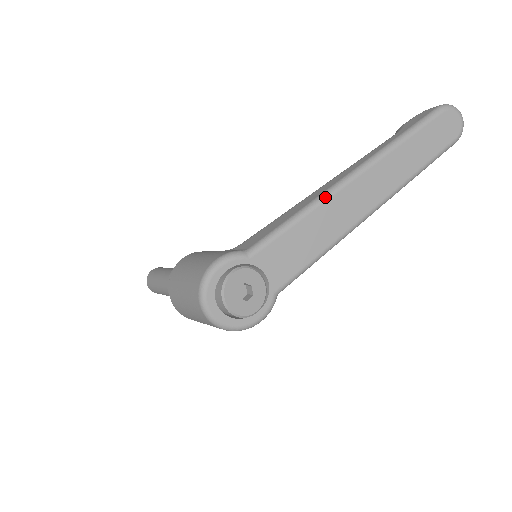
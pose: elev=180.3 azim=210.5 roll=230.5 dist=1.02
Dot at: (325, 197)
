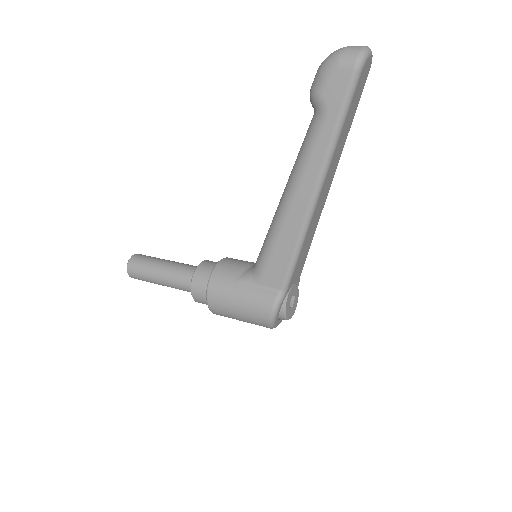
Dot at: (309, 223)
